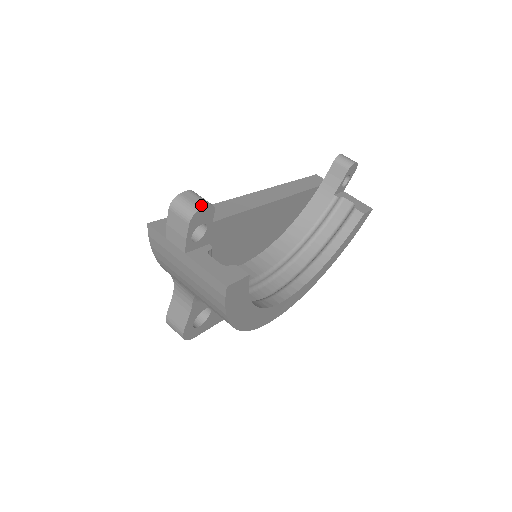
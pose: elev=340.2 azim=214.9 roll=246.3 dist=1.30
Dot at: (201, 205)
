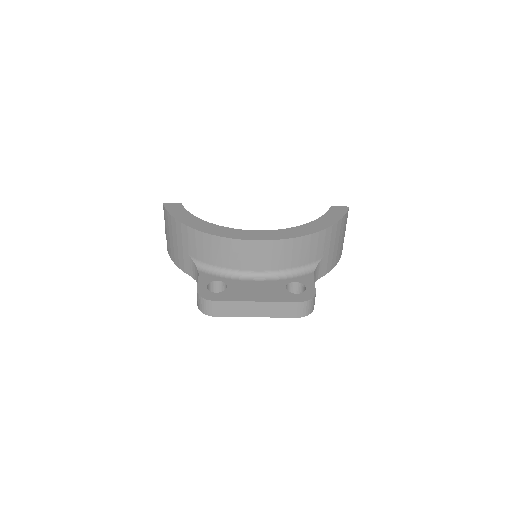
Dot at: occluded
